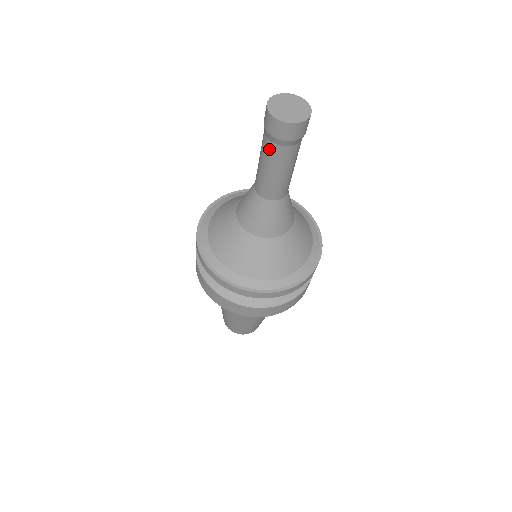
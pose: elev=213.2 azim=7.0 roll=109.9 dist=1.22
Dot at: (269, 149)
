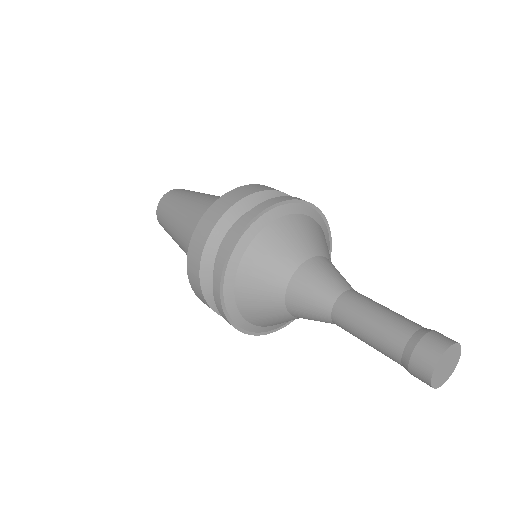
Dot at: (392, 358)
